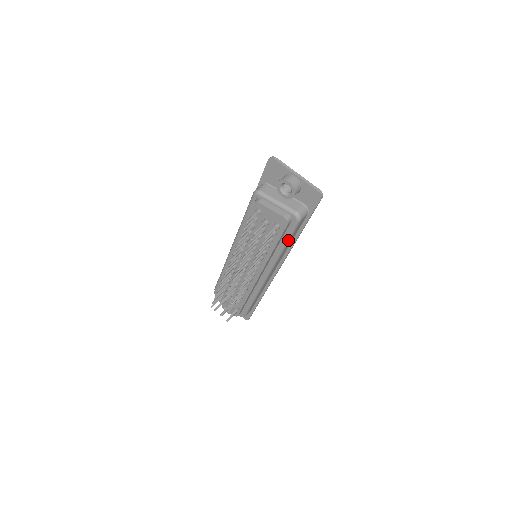
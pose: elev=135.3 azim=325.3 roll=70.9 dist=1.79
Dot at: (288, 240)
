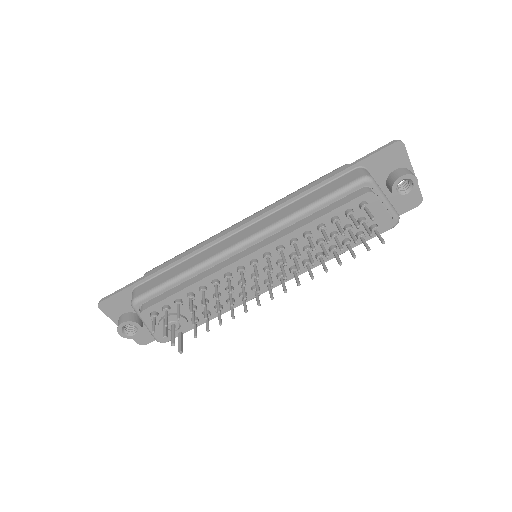
Dot at: occluded
